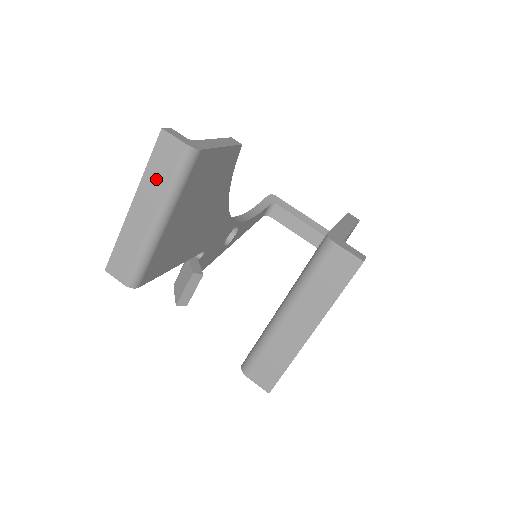
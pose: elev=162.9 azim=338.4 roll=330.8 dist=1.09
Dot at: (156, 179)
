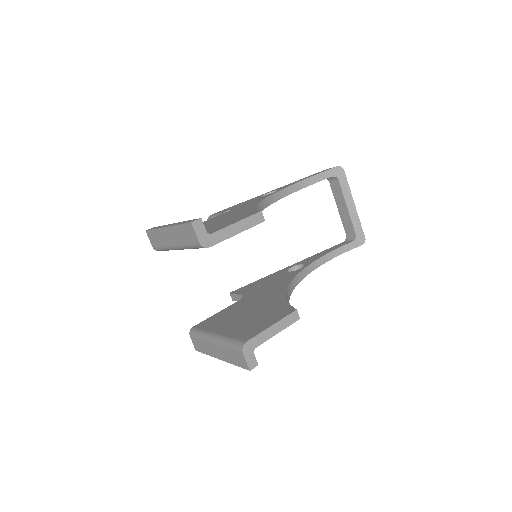
Dot at: (181, 235)
